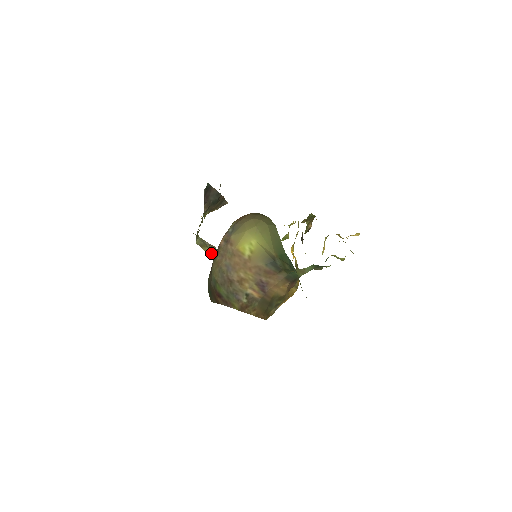
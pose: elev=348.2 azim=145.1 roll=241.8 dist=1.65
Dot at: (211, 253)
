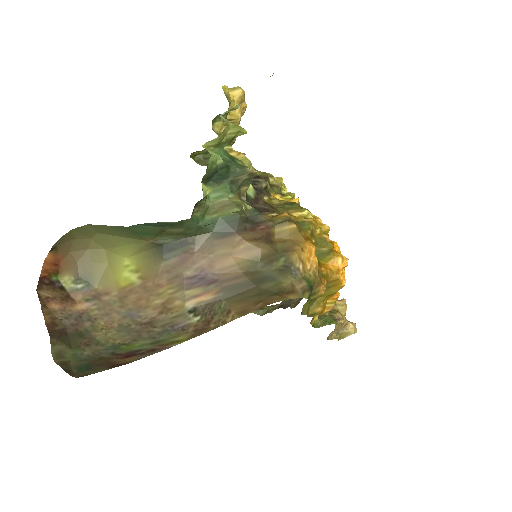
Dot at: (275, 306)
